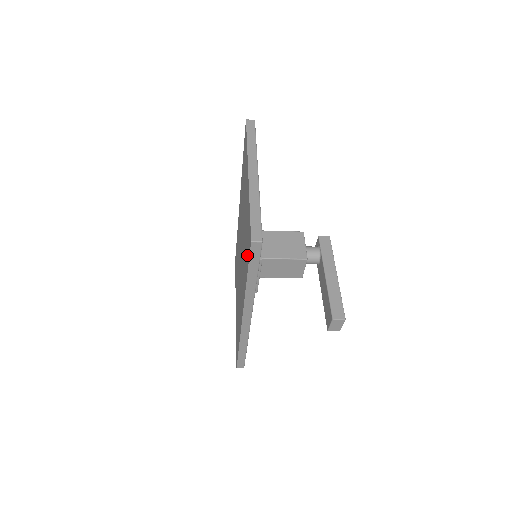
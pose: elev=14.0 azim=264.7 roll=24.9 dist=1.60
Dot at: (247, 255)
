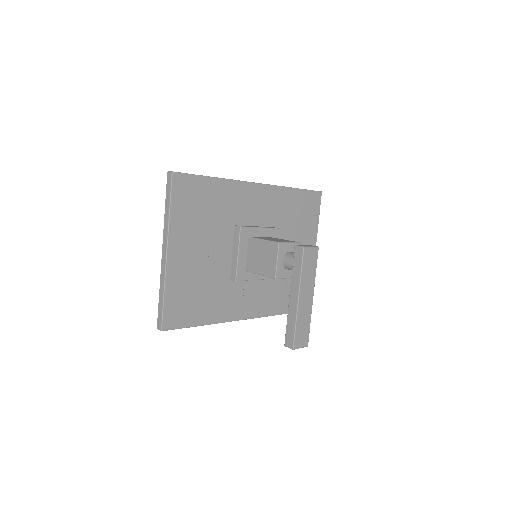
Dot at: occluded
